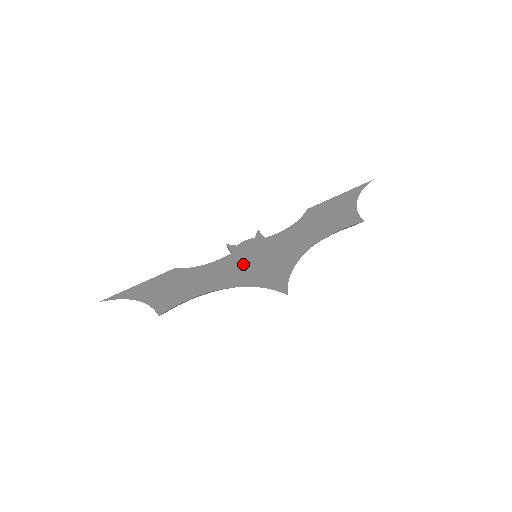
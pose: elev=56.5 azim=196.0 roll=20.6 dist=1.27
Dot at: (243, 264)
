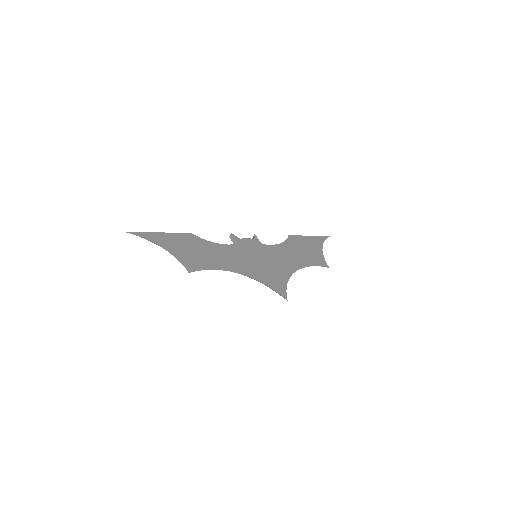
Dot at: (250, 259)
